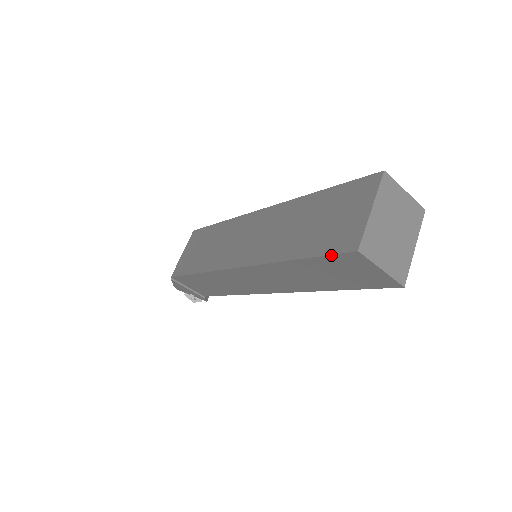
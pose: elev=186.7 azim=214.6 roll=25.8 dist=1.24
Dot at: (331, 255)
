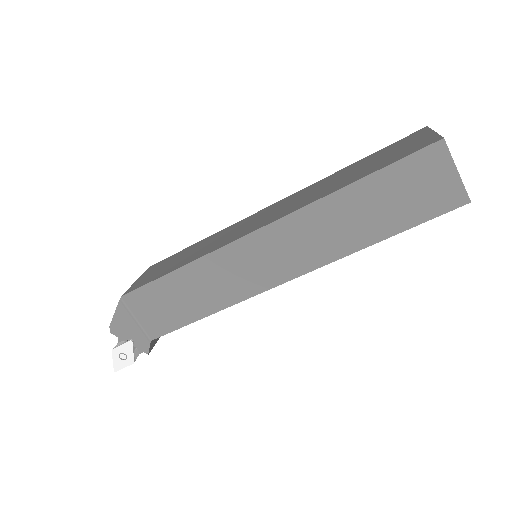
Dot at: (409, 156)
